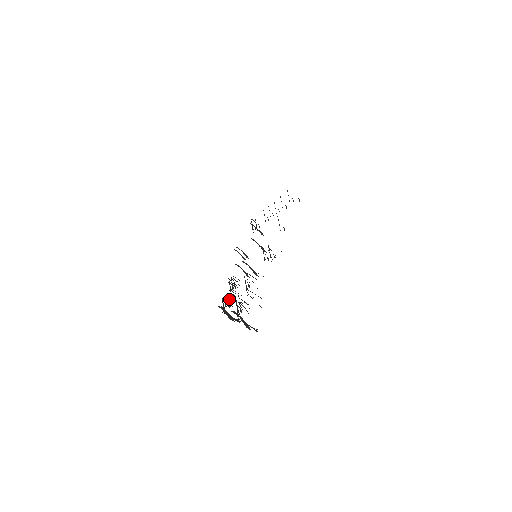
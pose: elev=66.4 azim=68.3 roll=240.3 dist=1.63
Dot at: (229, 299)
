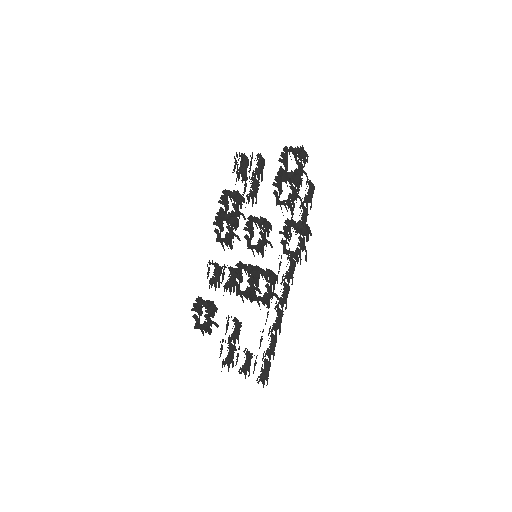
Dot at: (245, 168)
